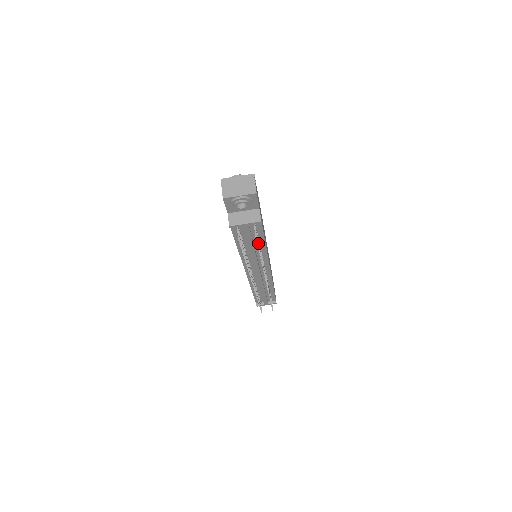
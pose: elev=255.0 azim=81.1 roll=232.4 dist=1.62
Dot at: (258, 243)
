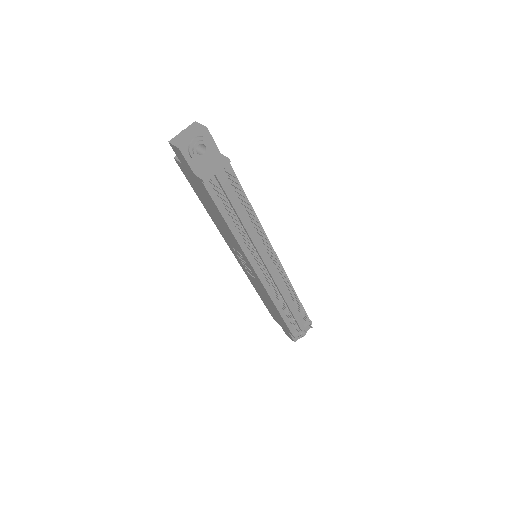
Dot at: (241, 189)
